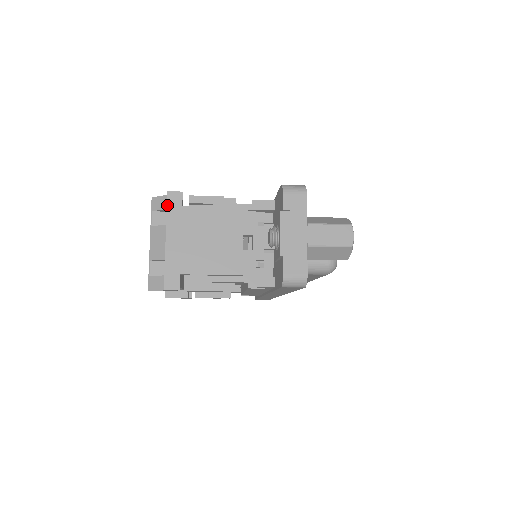
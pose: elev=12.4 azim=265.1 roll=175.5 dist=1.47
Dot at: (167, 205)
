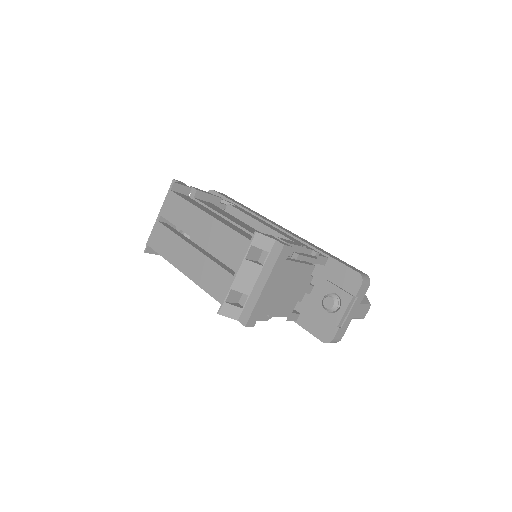
Dot at: (279, 257)
